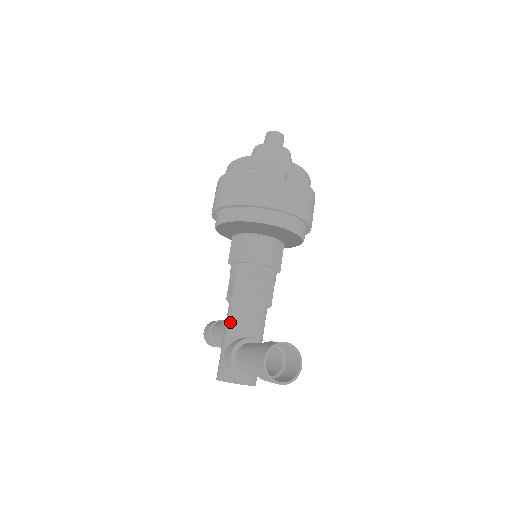
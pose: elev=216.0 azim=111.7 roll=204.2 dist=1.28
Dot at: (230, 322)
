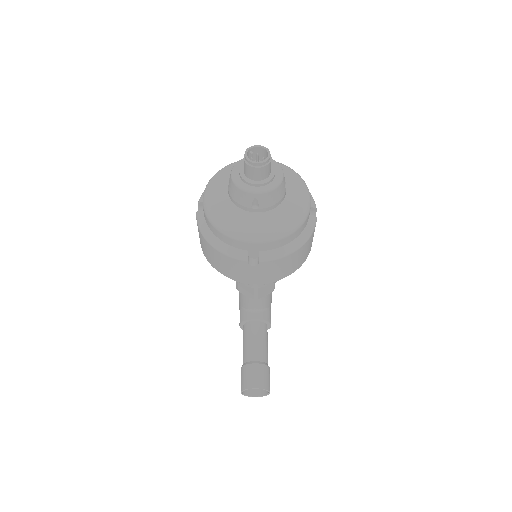
Dot at: (239, 297)
